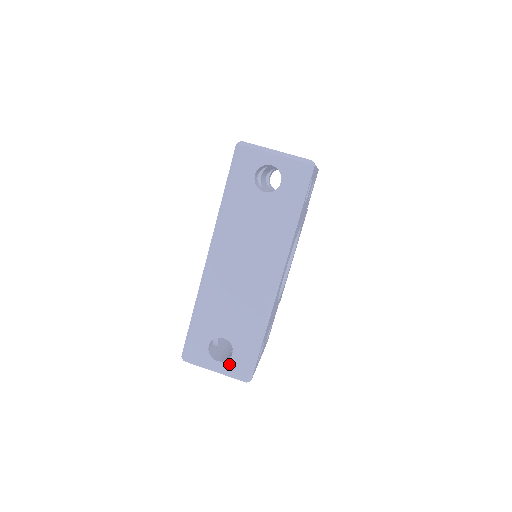
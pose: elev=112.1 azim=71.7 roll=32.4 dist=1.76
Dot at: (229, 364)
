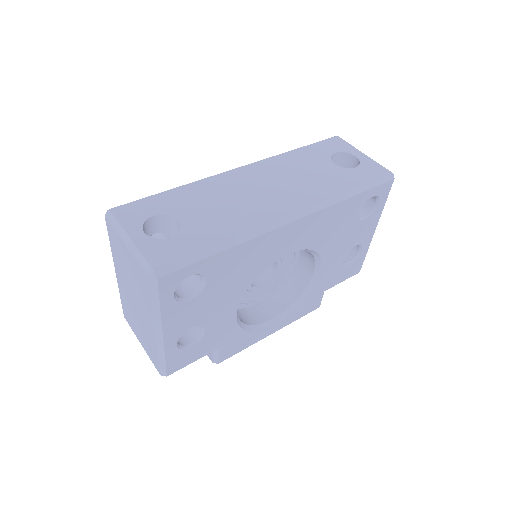
Dot at: (154, 243)
